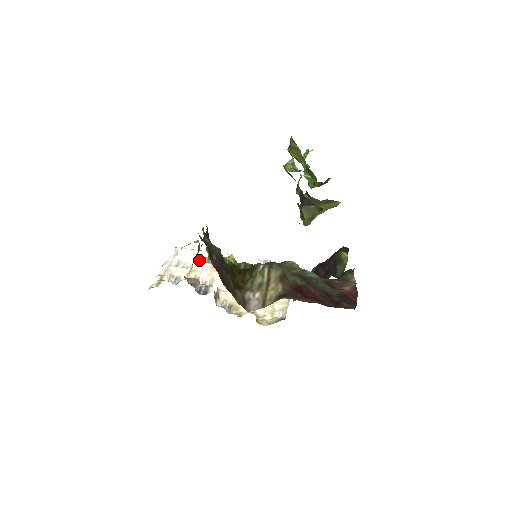
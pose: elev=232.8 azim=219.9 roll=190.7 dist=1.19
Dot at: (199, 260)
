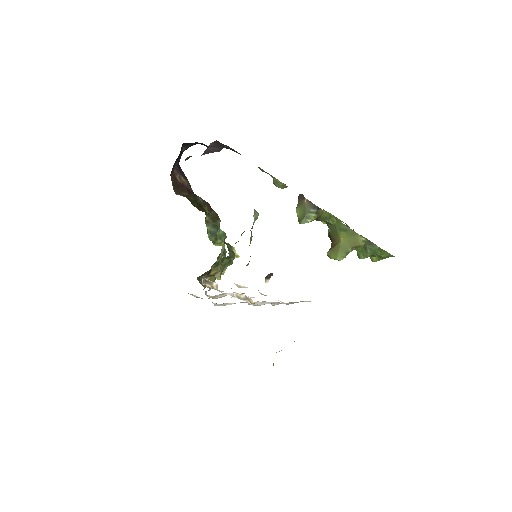
Dot at: occluded
